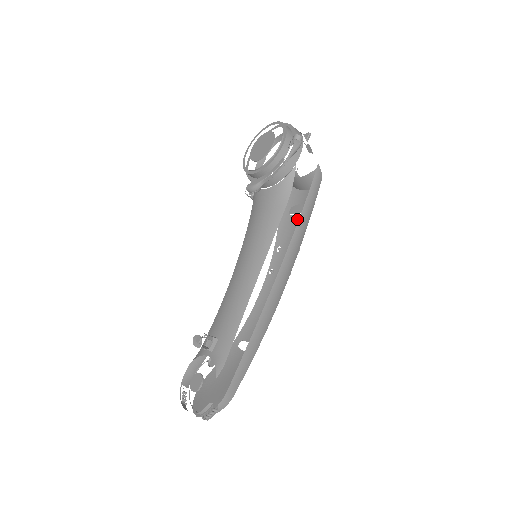
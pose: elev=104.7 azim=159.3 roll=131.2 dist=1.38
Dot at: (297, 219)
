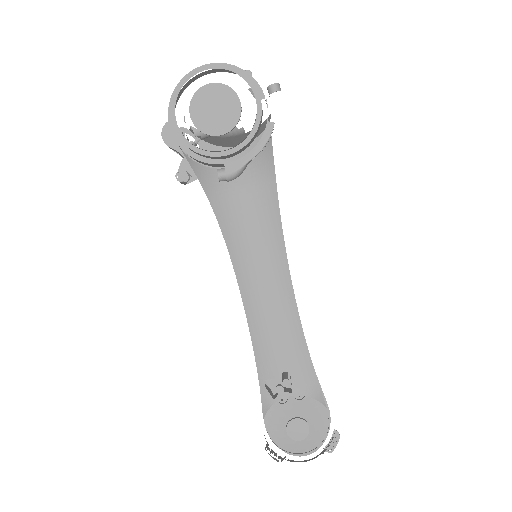
Dot at: occluded
